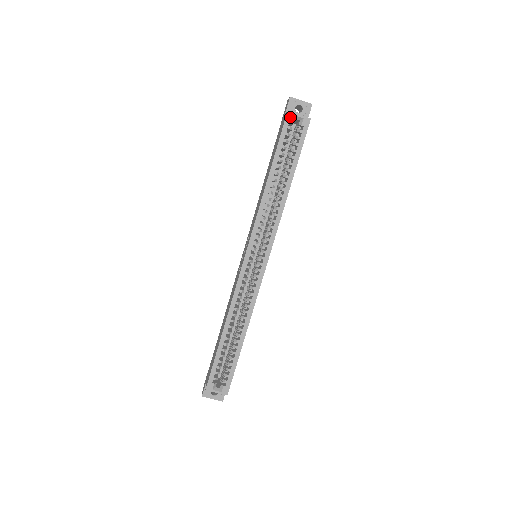
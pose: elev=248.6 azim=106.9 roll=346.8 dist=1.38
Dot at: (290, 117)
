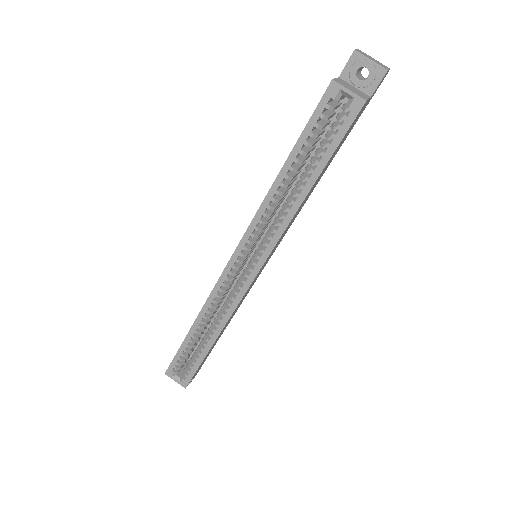
Dot at: (333, 90)
